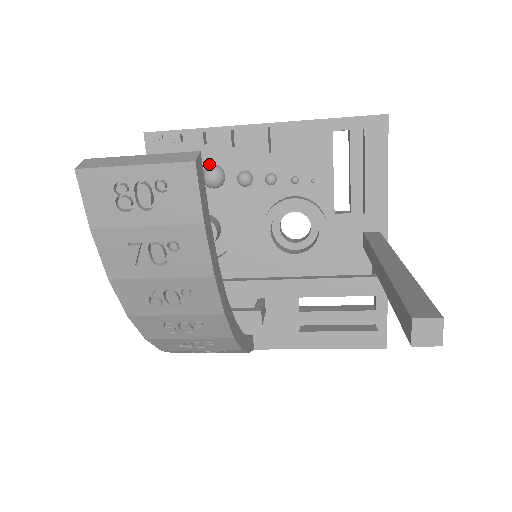
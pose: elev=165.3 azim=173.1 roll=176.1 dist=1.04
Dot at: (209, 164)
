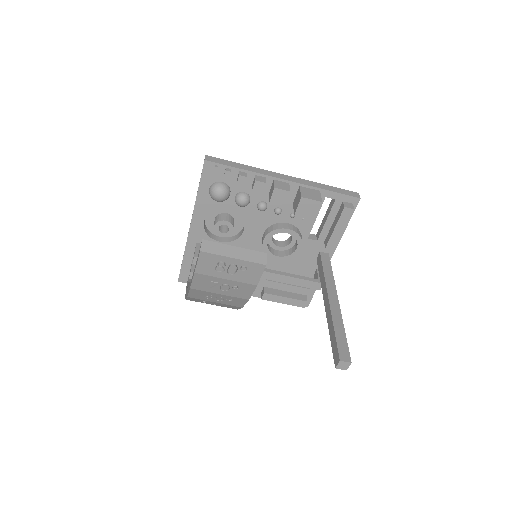
Dot at: (242, 191)
